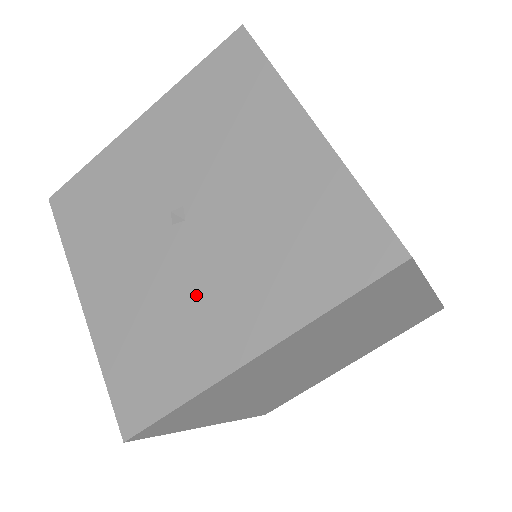
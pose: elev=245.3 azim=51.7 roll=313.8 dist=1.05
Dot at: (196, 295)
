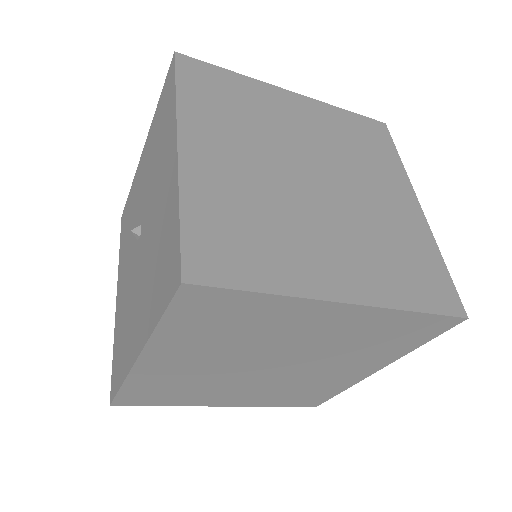
Dot at: (134, 300)
